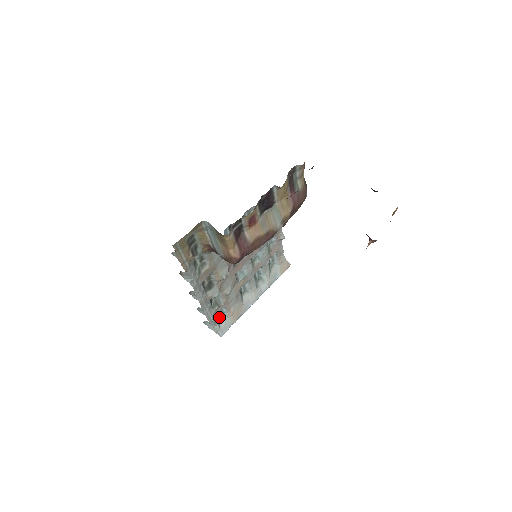
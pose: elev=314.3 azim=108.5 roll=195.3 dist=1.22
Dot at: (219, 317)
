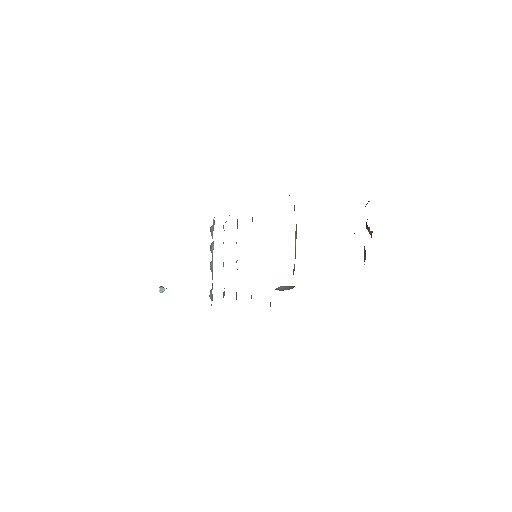
Dot at: occluded
